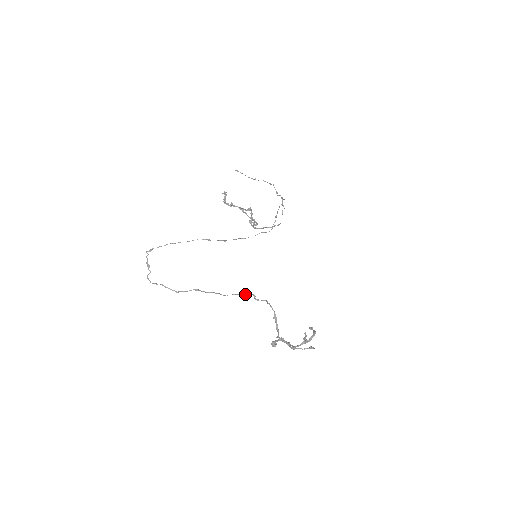
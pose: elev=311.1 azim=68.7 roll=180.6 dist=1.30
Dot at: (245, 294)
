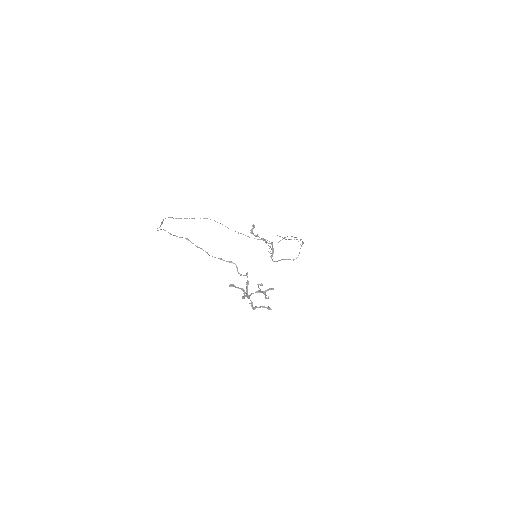
Dot at: (229, 261)
